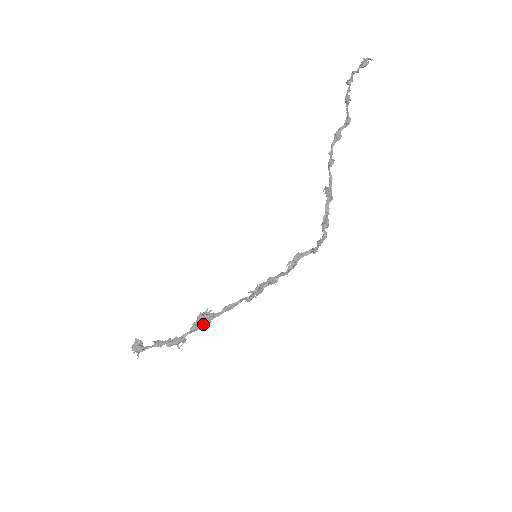
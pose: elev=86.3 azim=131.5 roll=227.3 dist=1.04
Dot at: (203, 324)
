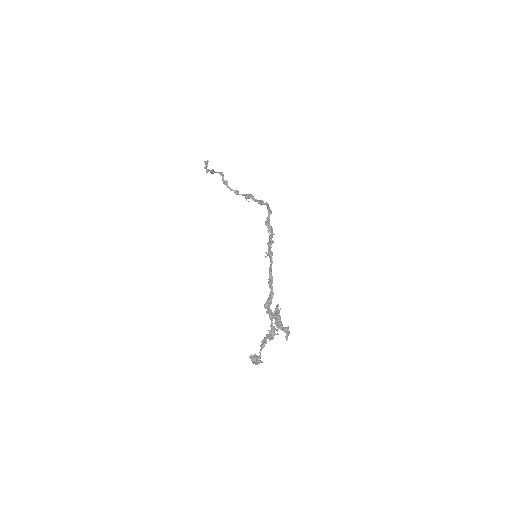
Dot at: (276, 314)
